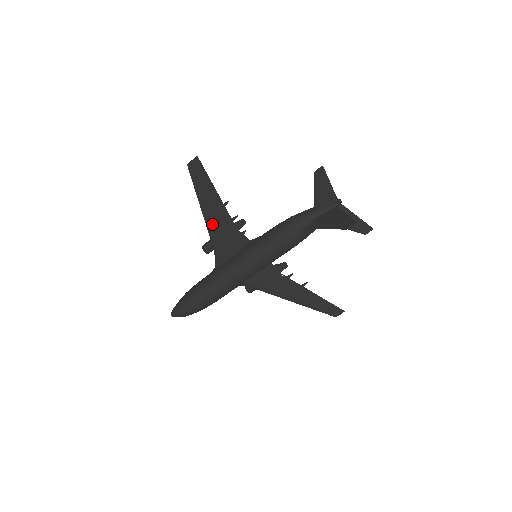
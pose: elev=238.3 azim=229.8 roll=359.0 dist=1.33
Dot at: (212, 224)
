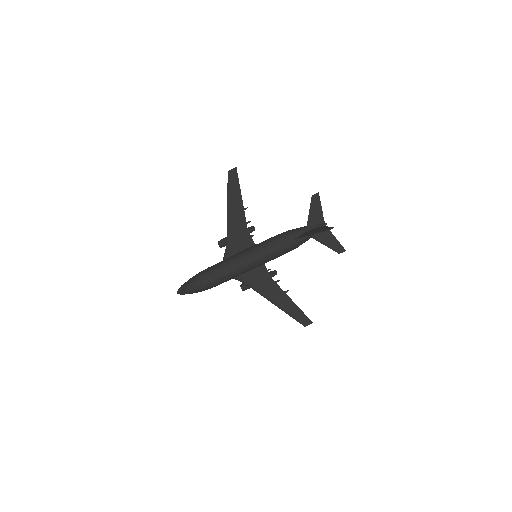
Dot at: (231, 221)
